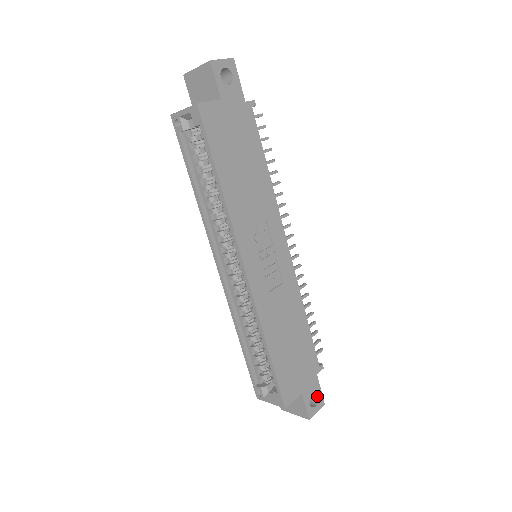
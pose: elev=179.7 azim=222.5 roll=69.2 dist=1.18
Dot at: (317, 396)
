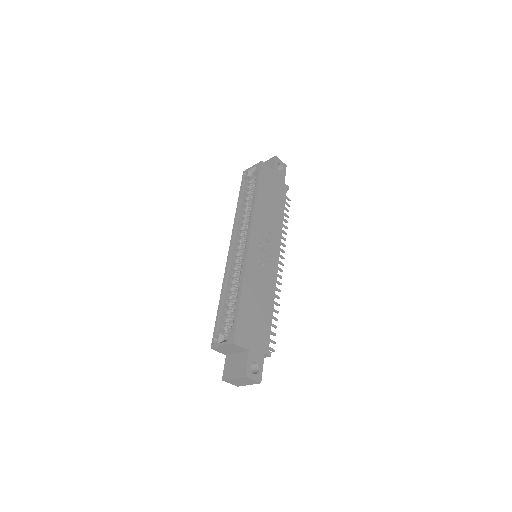
Dot at: (258, 369)
